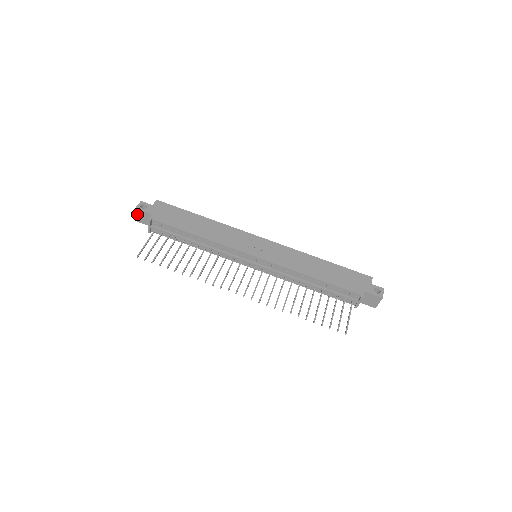
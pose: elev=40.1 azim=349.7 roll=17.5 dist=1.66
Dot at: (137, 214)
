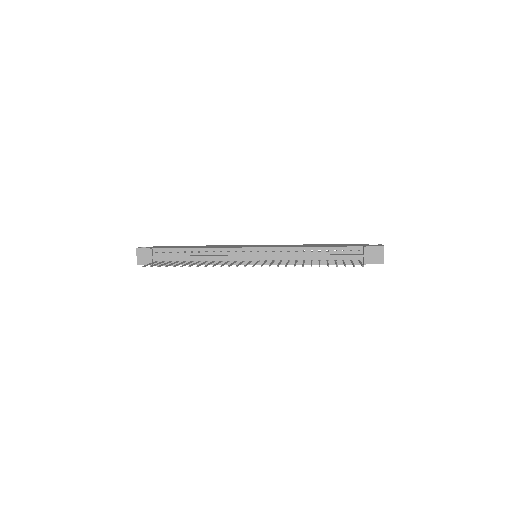
Dot at: (138, 255)
